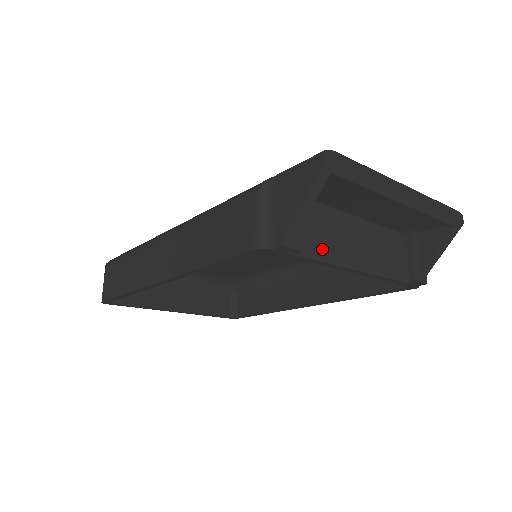
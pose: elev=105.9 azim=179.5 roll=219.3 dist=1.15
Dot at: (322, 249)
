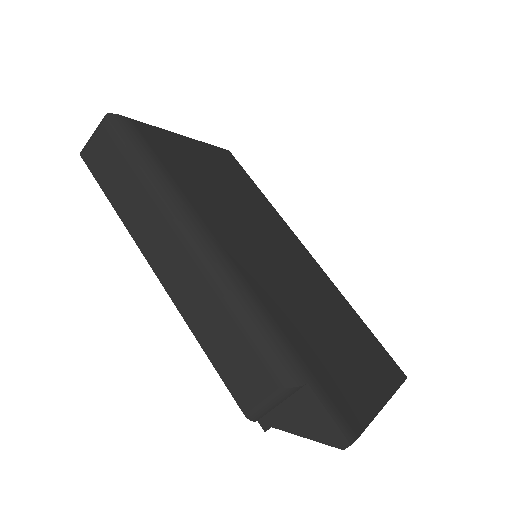
Dot at: occluded
